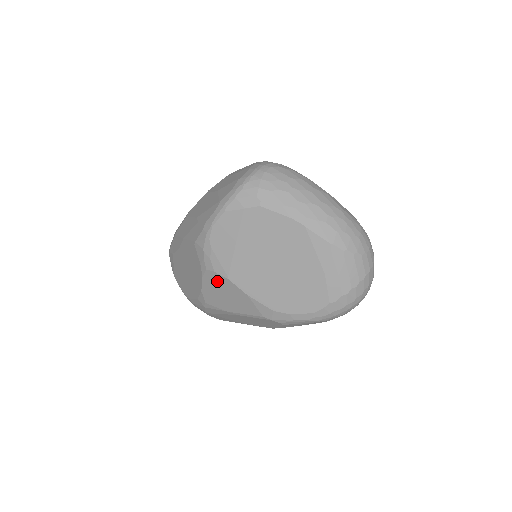
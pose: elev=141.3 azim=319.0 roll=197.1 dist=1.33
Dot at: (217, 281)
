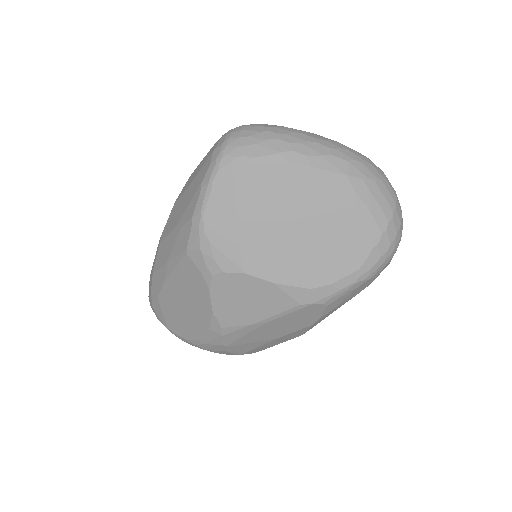
Dot at: (230, 285)
